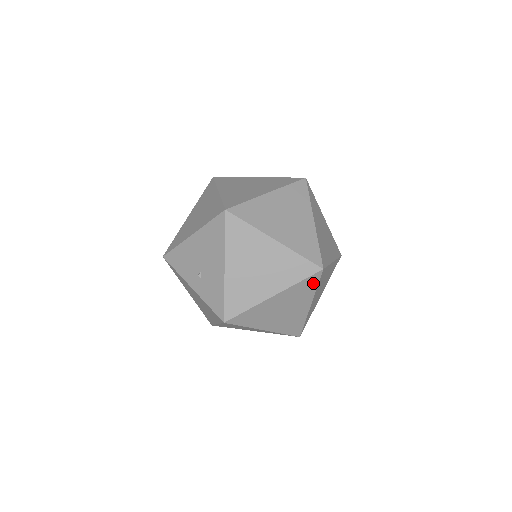
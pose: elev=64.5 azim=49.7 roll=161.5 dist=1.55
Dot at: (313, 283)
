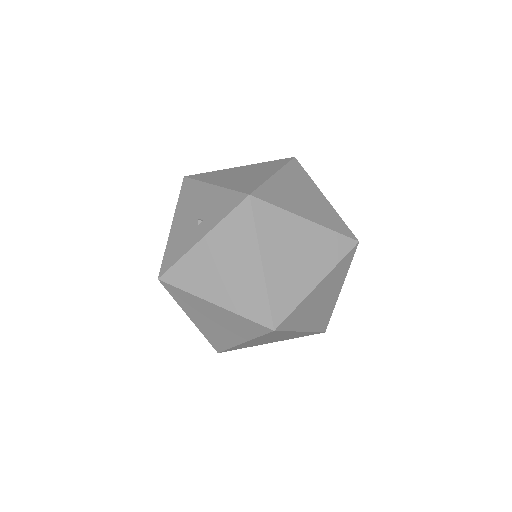
Dot at: (300, 170)
